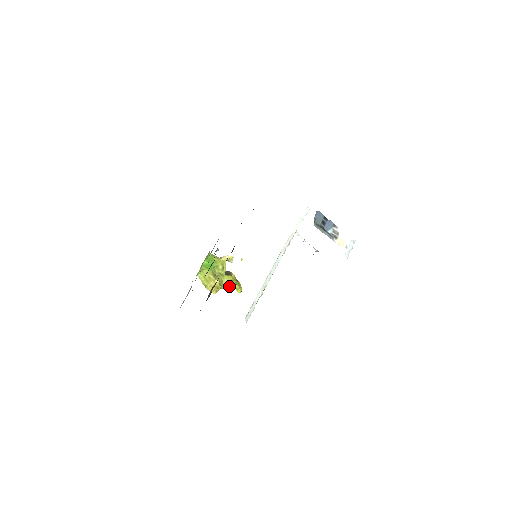
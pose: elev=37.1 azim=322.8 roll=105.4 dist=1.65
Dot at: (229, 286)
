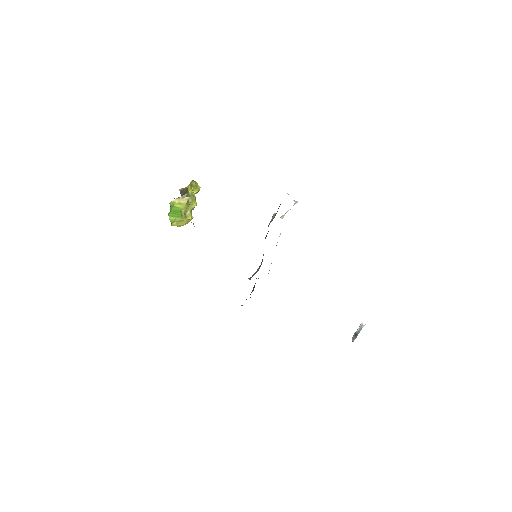
Dot at: occluded
